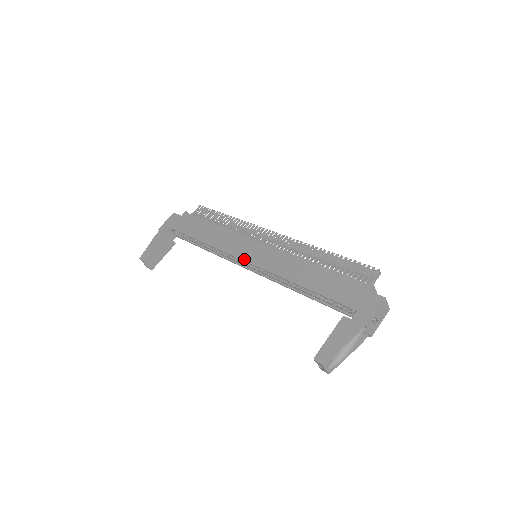
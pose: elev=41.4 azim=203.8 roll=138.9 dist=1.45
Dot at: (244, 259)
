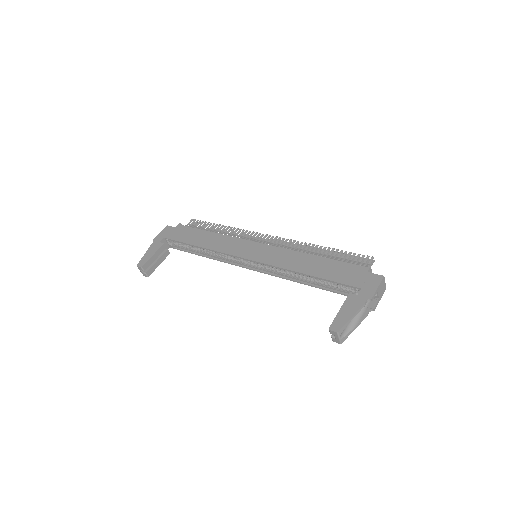
Dot at: (247, 257)
